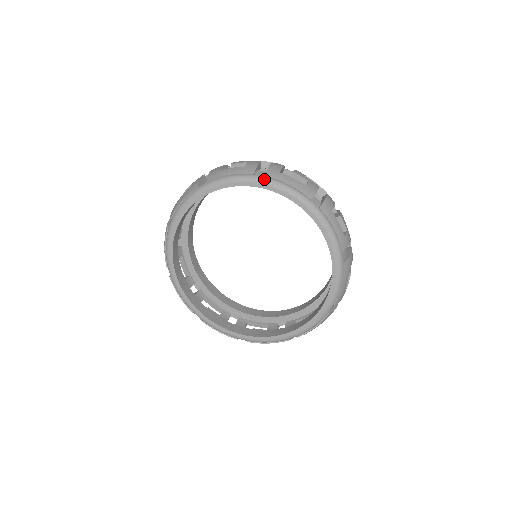
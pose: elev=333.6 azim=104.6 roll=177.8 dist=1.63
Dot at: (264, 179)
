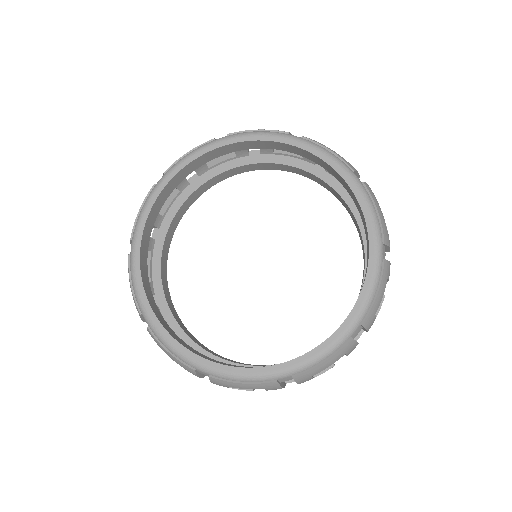
Dot at: (300, 138)
